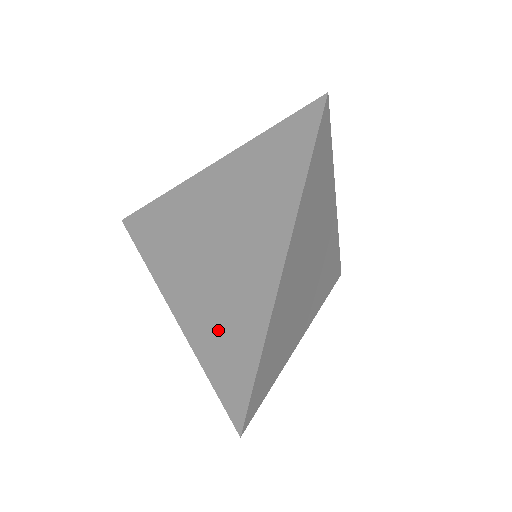
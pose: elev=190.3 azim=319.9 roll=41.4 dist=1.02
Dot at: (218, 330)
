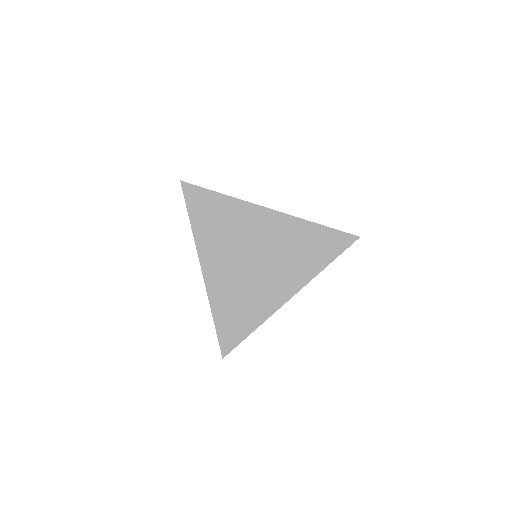
Dot at: (233, 304)
